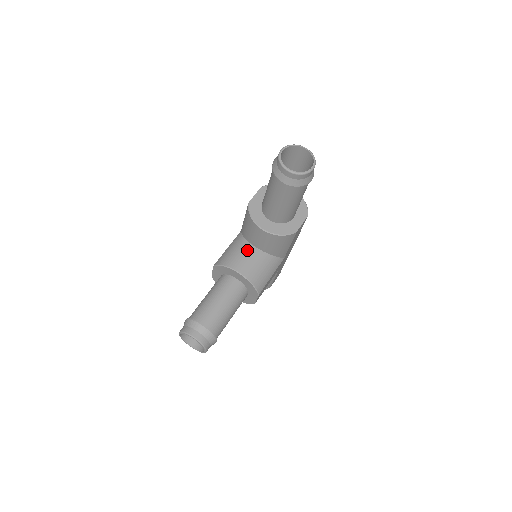
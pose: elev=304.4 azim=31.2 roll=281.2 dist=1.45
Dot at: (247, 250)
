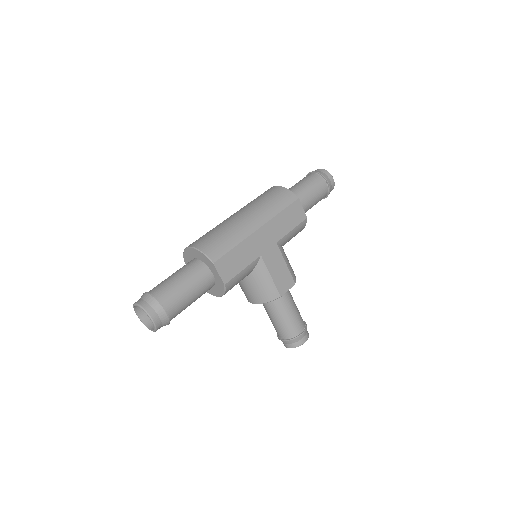
Dot at: (240, 283)
